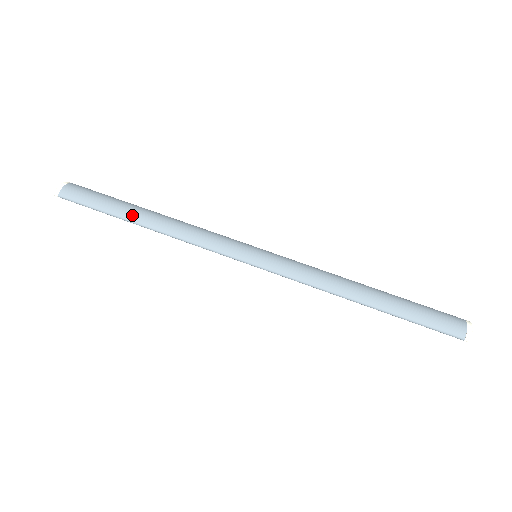
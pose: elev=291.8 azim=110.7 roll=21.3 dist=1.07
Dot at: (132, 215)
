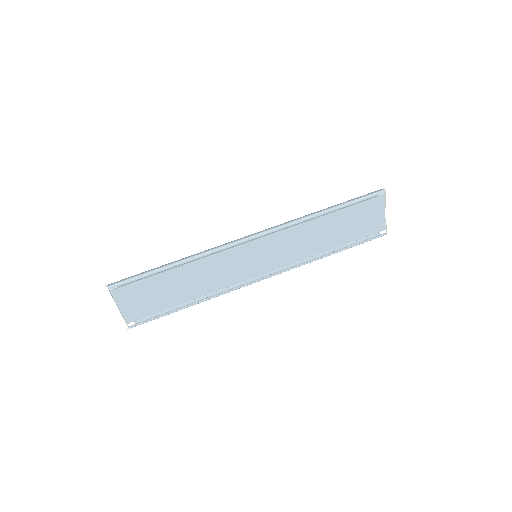
Dot at: (165, 265)
